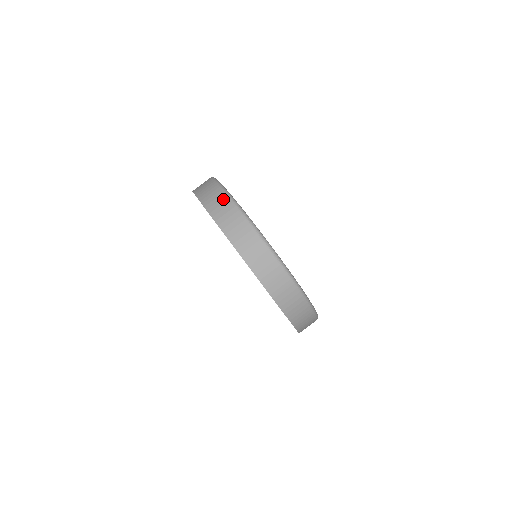
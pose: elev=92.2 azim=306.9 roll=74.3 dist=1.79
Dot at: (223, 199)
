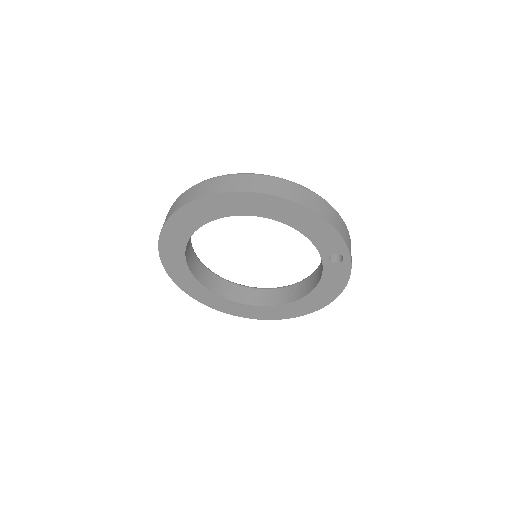
Dot at: occluded
